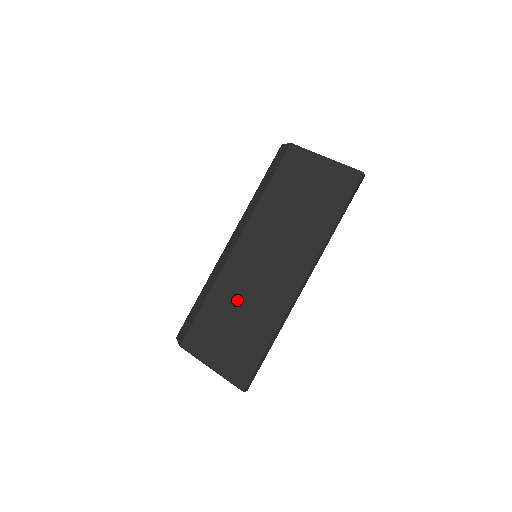
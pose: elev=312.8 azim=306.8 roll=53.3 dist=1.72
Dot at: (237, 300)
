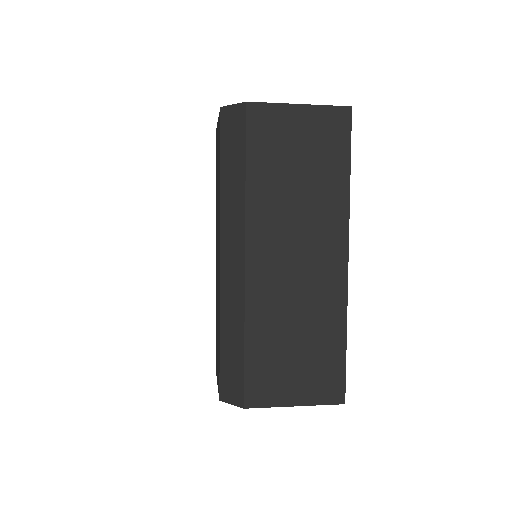
Dot at: (284, 319)
